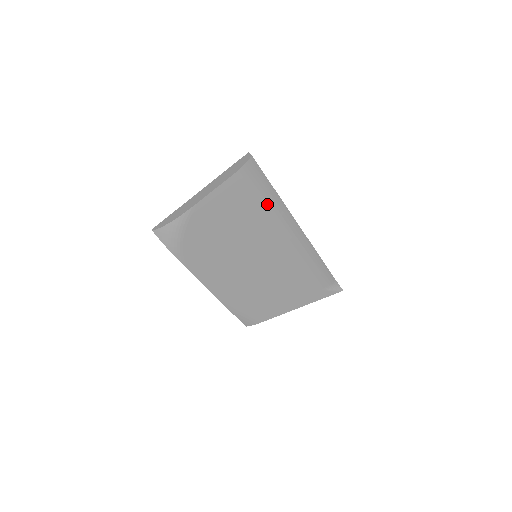
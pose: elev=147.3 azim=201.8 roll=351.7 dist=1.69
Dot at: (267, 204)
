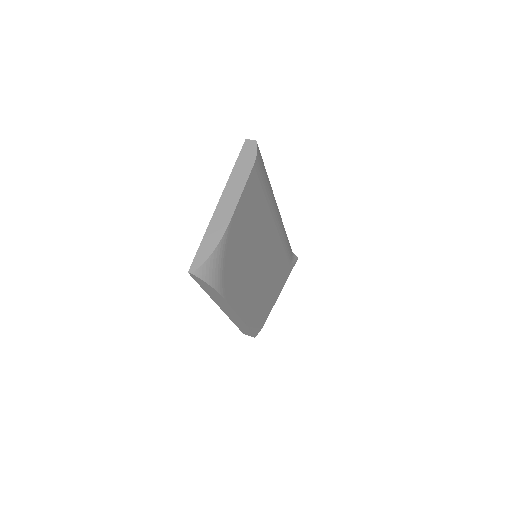
Dot at: (268, 192)
